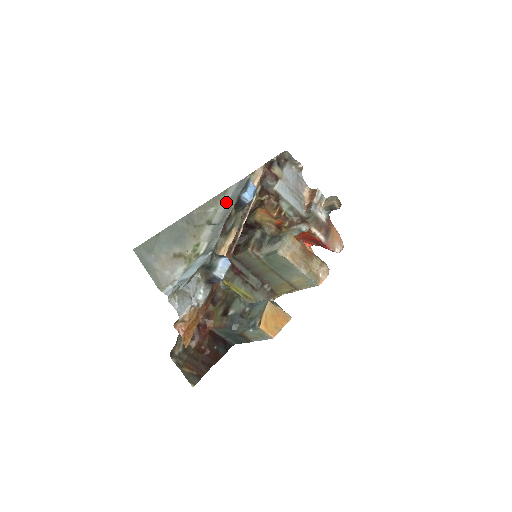
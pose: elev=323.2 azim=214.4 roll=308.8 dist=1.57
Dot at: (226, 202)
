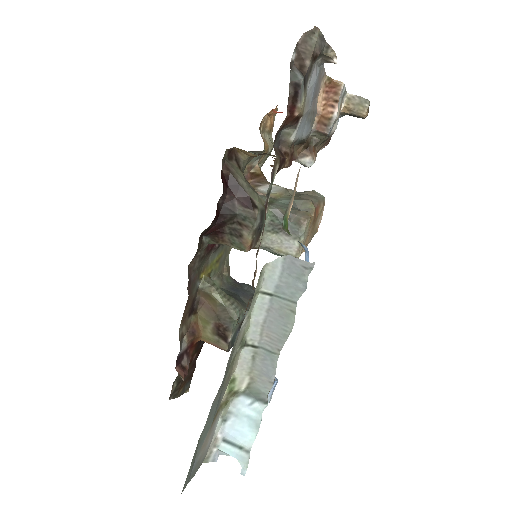
Dot at: (266, 303)
